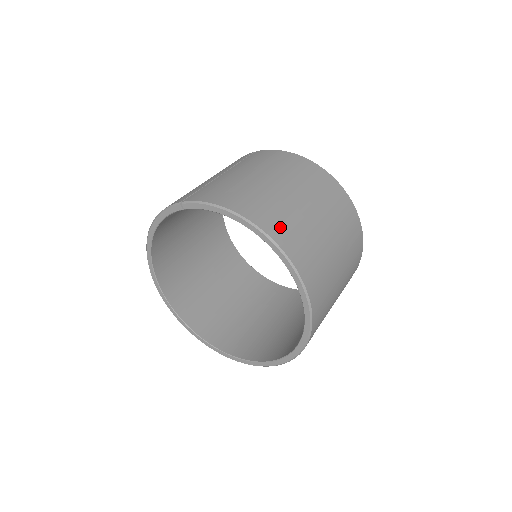
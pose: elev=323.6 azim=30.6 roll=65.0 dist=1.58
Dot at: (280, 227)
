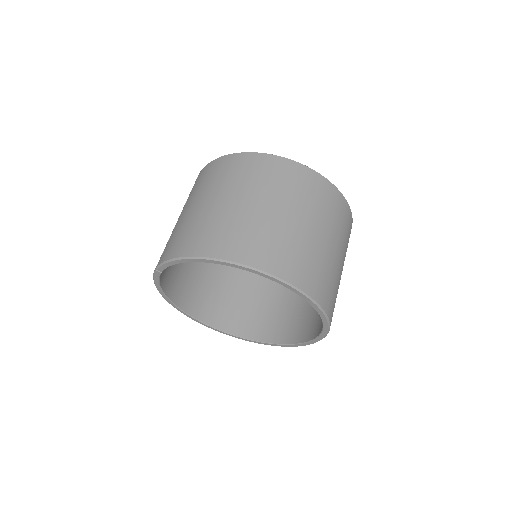
Dot at: (229, 243)
